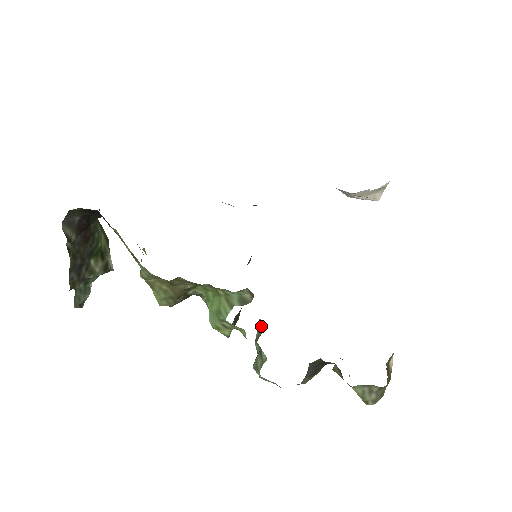
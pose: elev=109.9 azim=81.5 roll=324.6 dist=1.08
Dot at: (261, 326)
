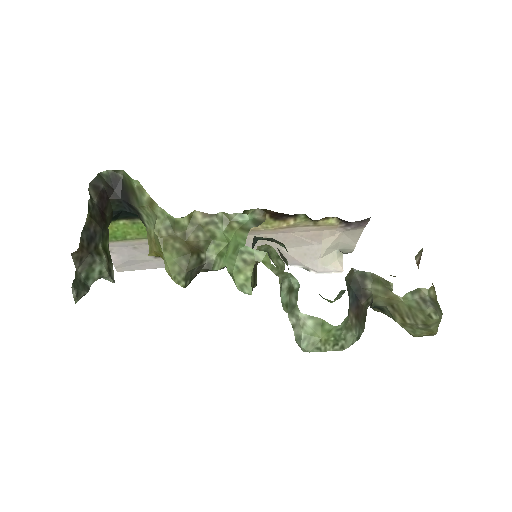
Dot at: (281, 269)
